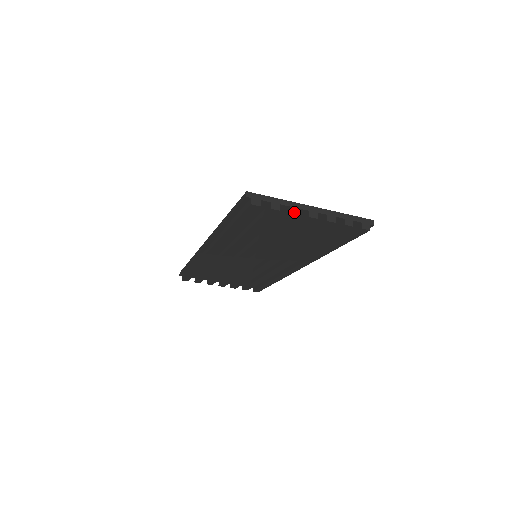
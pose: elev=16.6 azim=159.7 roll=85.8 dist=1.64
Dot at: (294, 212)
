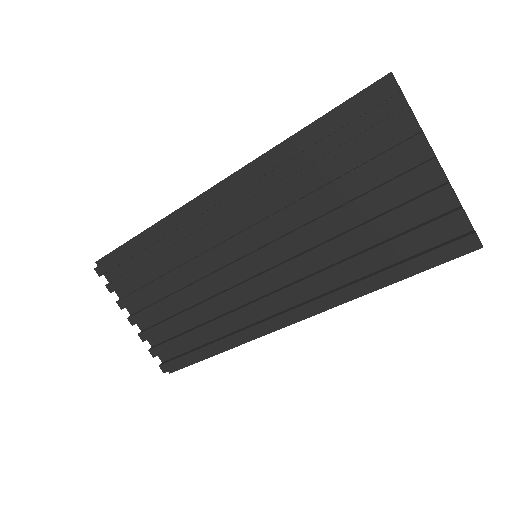
Dot at: (425, 137)
